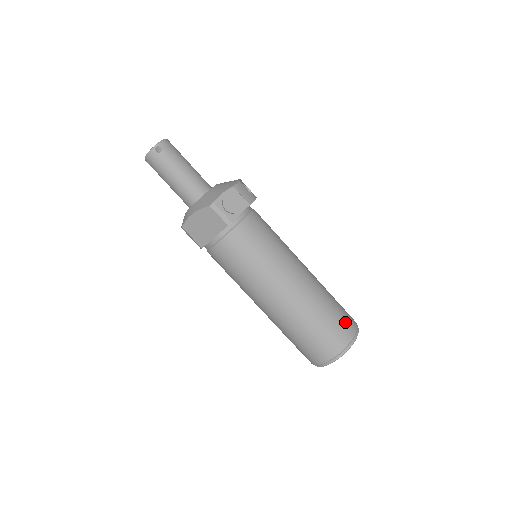
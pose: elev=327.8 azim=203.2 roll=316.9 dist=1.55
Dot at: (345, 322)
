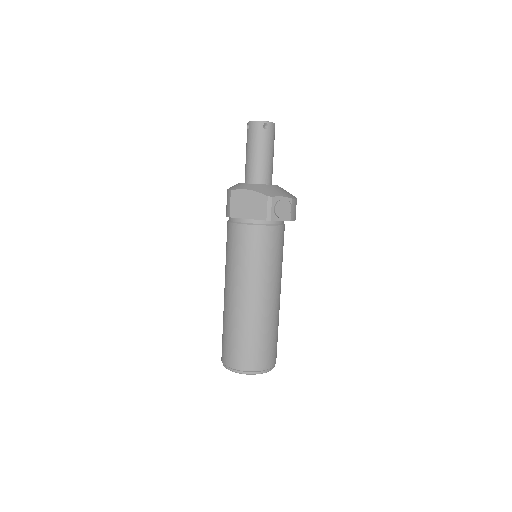
Dot at: (273, 353)
